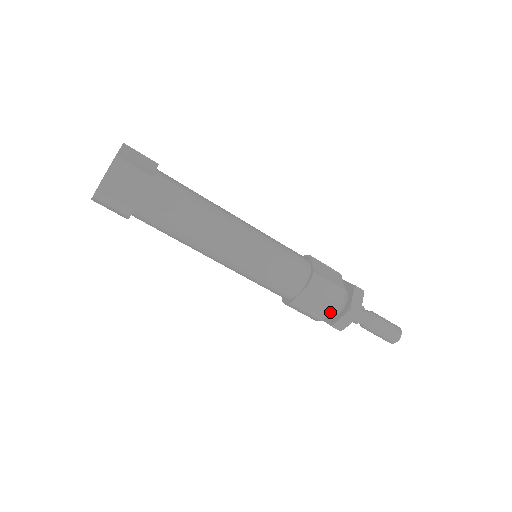
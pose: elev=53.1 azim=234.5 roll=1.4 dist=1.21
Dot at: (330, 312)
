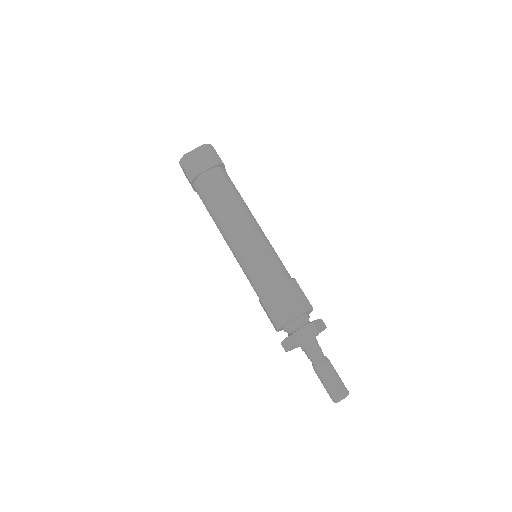
Dot at: (295, 317)
